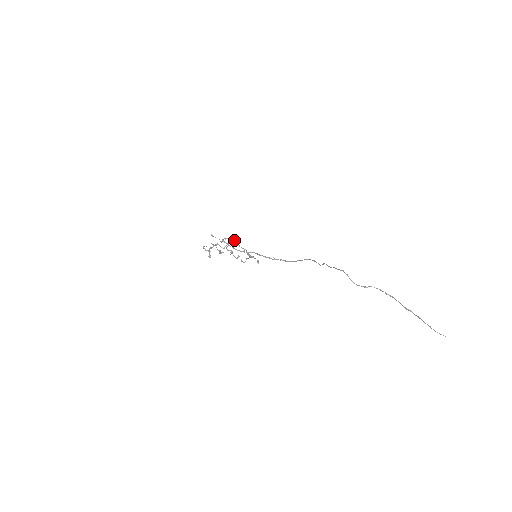
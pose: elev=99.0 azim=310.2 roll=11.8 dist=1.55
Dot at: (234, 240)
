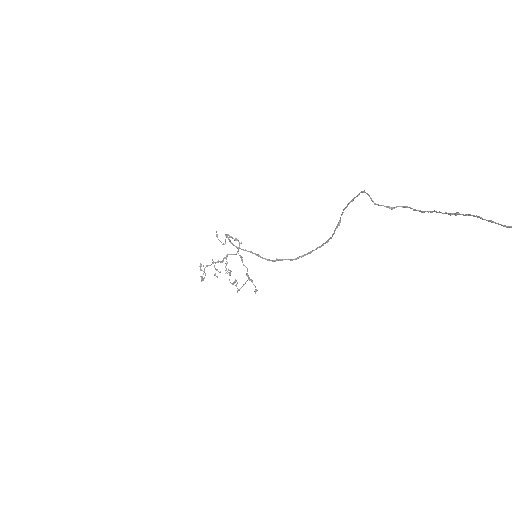
Dot at: (239, 245)
